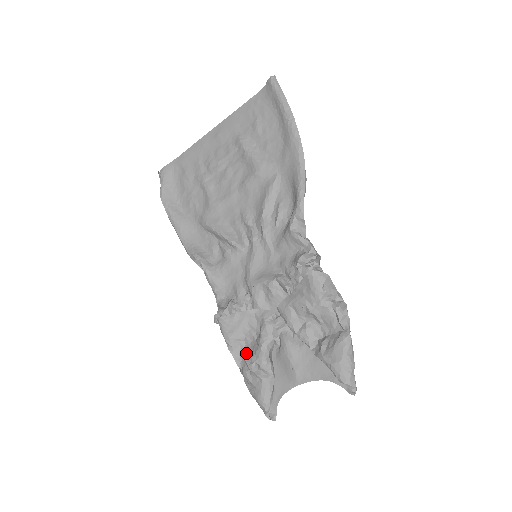
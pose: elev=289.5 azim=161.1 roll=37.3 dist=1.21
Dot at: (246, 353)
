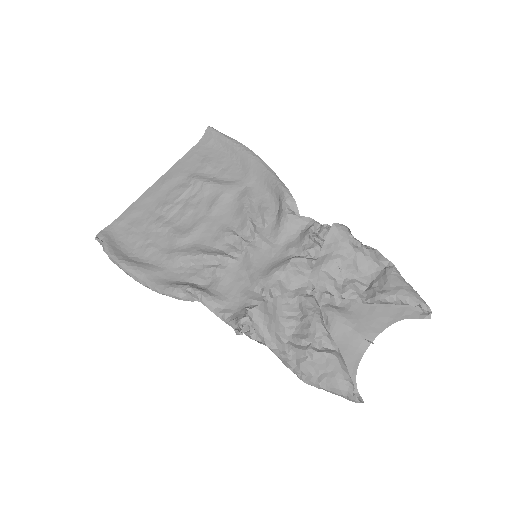
Dot at: (294, 344)
